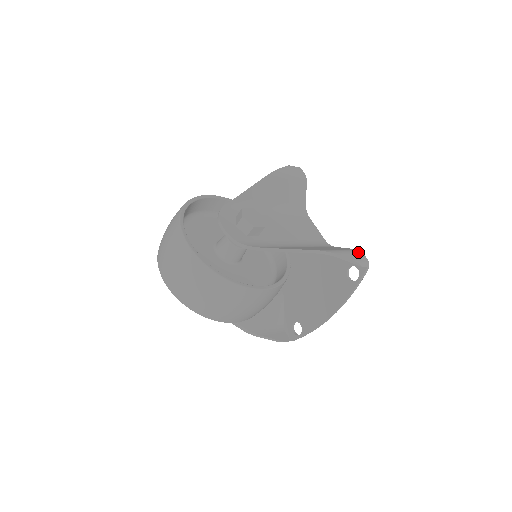
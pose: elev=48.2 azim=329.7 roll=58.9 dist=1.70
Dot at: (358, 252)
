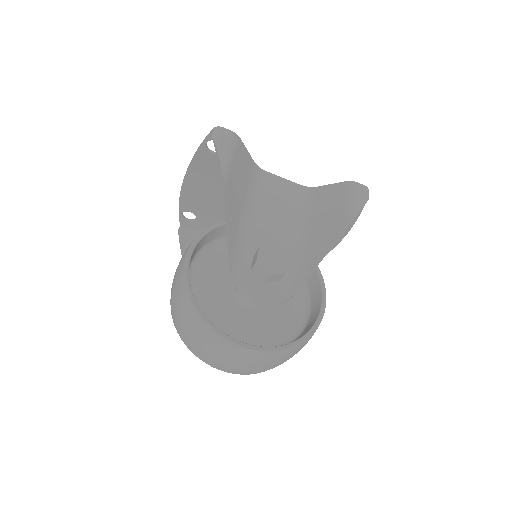
Dot at: (354, 187)
